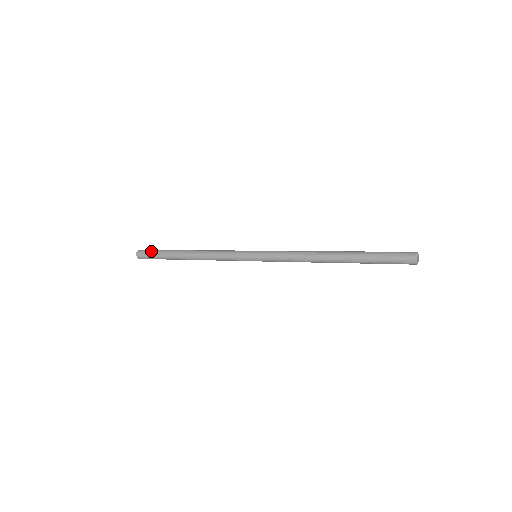
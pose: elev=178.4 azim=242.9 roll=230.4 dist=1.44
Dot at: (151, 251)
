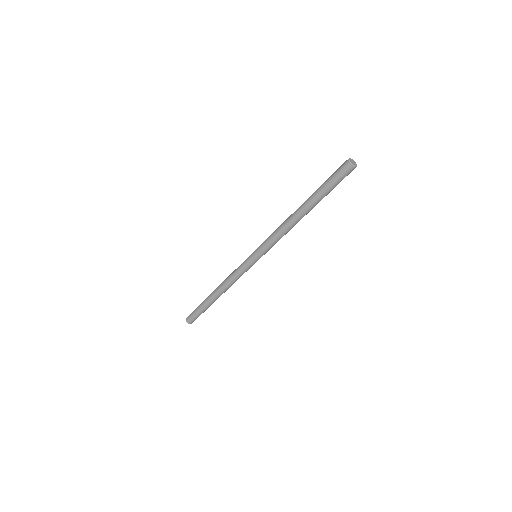
Dot at: occluded
